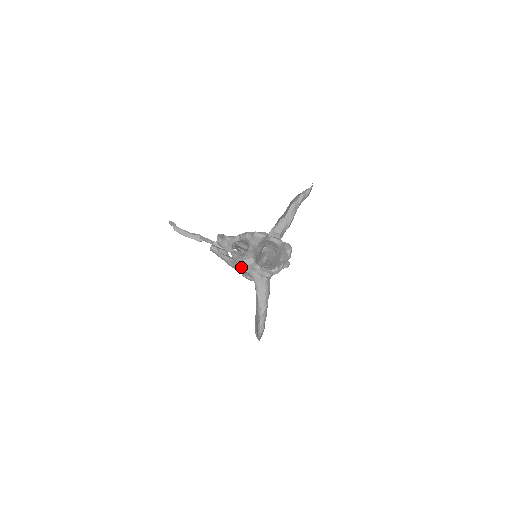
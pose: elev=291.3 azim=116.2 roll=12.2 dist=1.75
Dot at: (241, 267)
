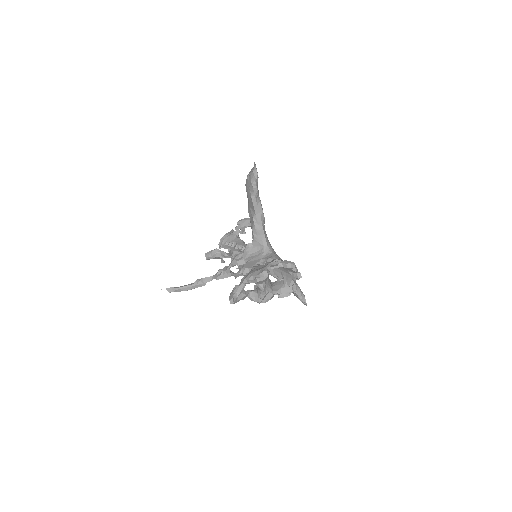
Dot at: occluded
